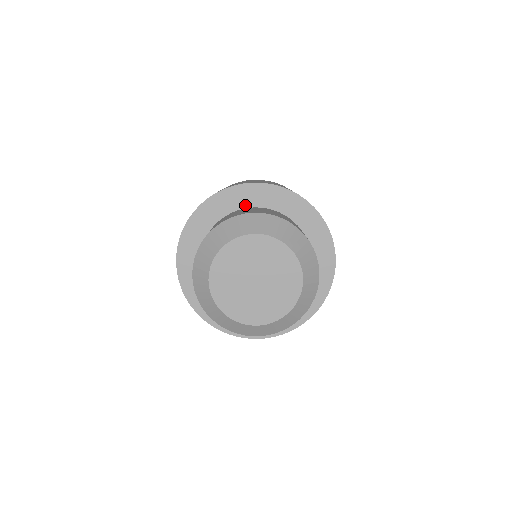
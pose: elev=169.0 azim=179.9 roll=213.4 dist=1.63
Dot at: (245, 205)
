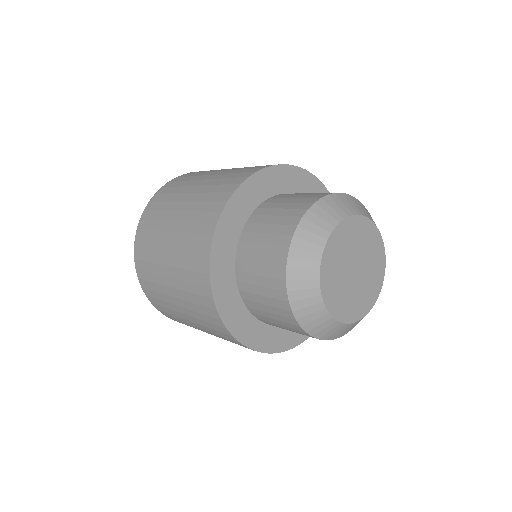
Dot at: (253, 206)
